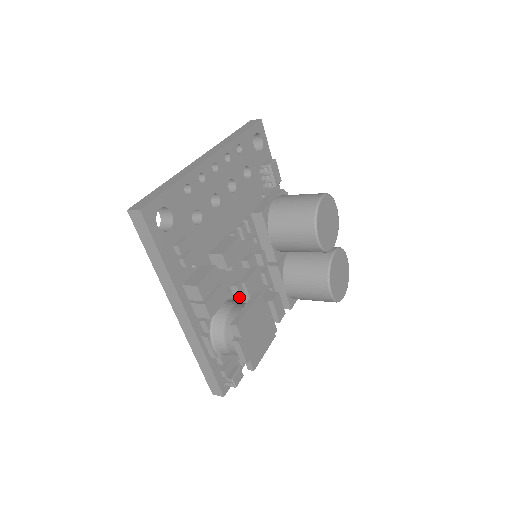
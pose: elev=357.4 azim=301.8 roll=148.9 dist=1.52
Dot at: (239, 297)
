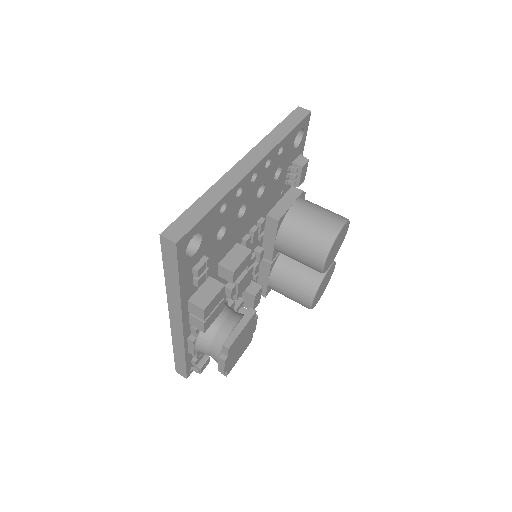
Dot at: (229, 297)
